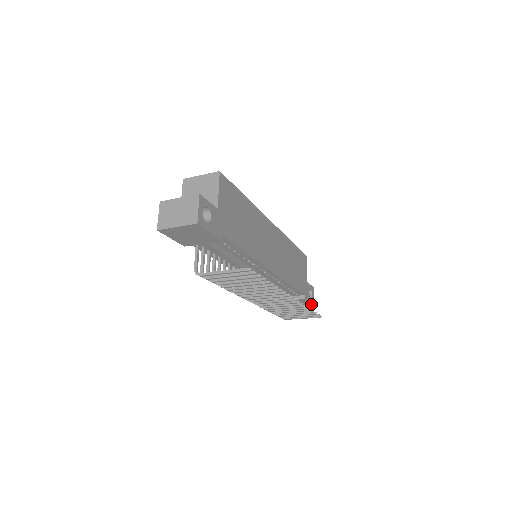
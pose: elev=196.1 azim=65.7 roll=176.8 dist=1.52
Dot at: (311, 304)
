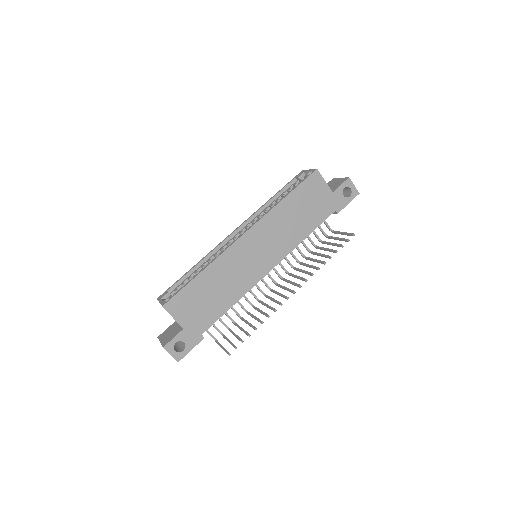
Dot at: (354, 197)
